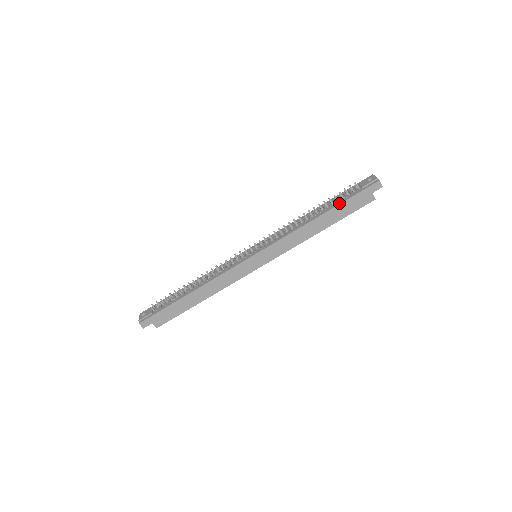
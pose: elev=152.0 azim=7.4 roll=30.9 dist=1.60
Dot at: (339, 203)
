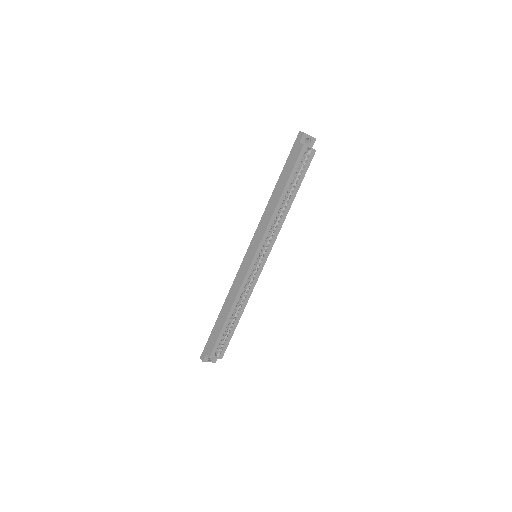
Dot at: (283, 170)
